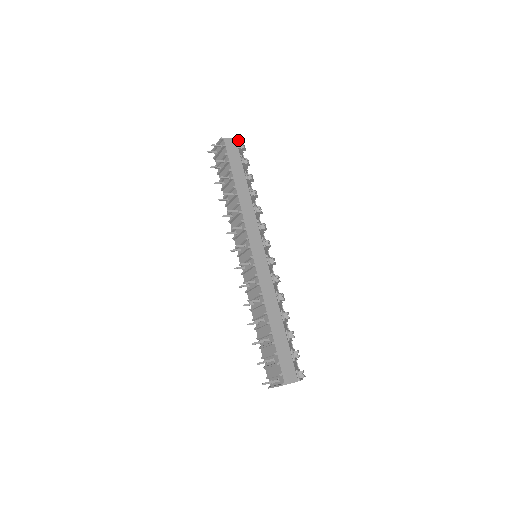
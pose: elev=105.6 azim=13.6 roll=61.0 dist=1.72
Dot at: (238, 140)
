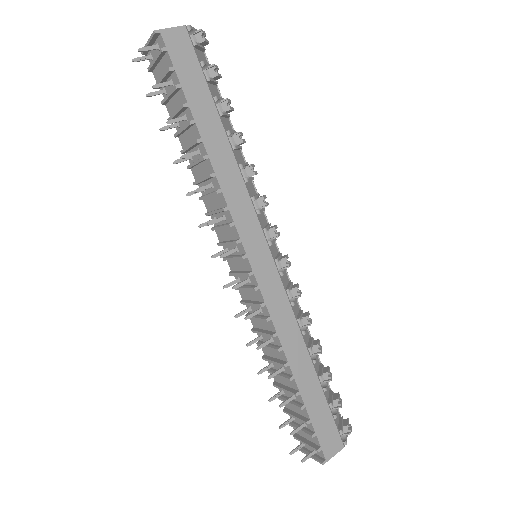
Dot at: (190, 26)
